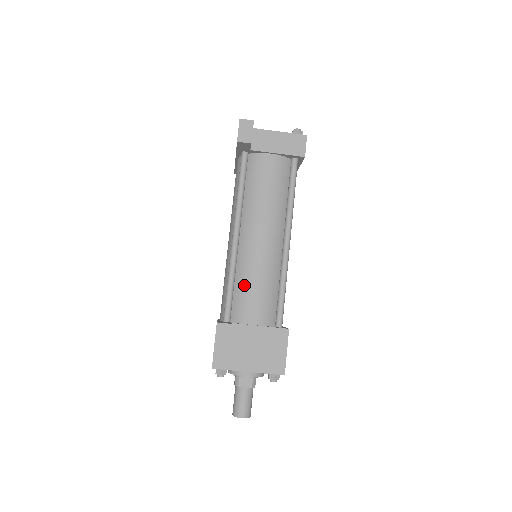
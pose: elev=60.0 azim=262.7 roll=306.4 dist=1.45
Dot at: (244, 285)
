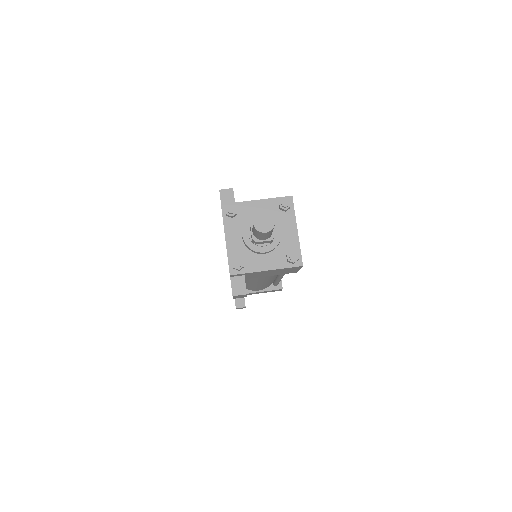
Dot at: occluded
